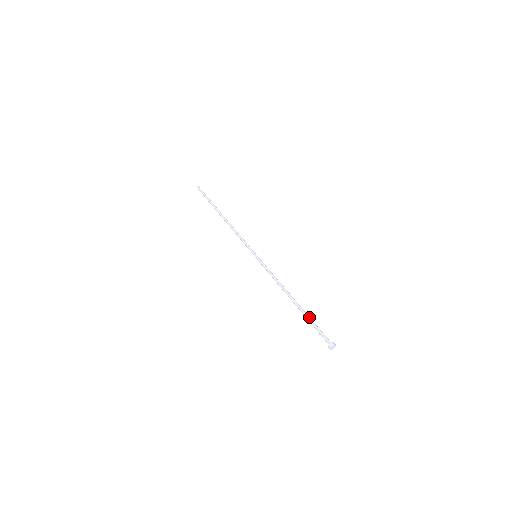
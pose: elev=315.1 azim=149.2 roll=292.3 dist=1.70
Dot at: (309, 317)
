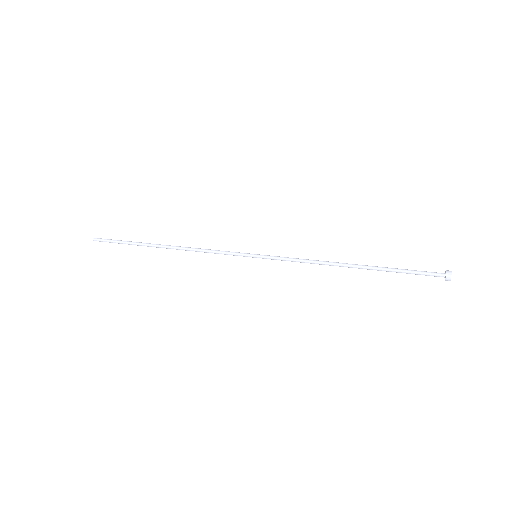
Dot at: occluded
